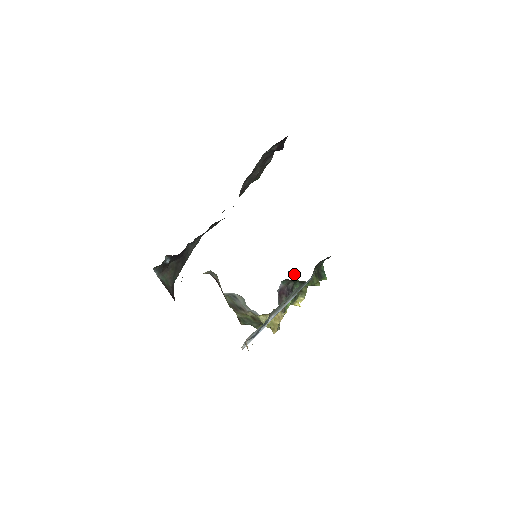
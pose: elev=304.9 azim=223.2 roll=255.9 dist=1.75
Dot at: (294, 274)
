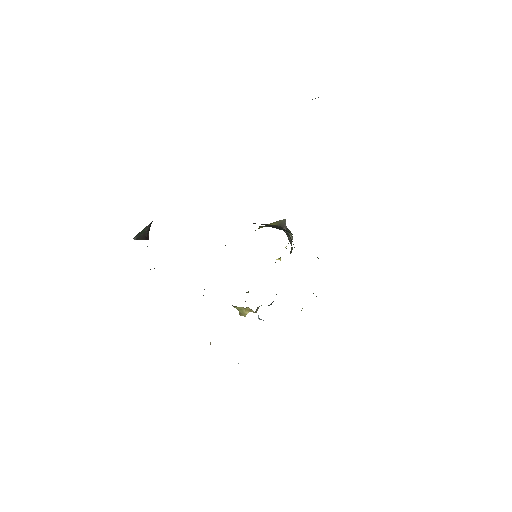
Dot at: occluded
